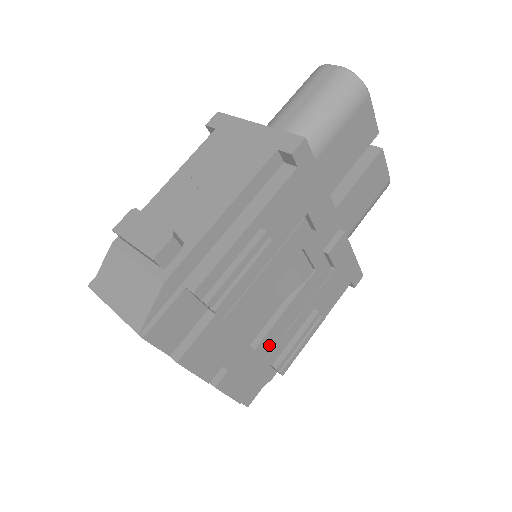
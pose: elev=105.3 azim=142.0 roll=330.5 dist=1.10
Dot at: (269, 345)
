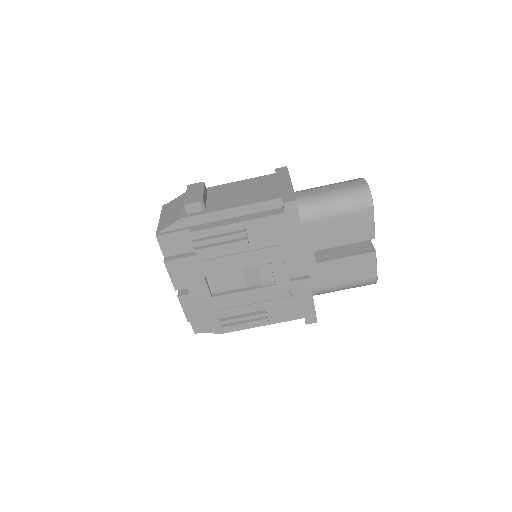
Dot at: (223, 304)
